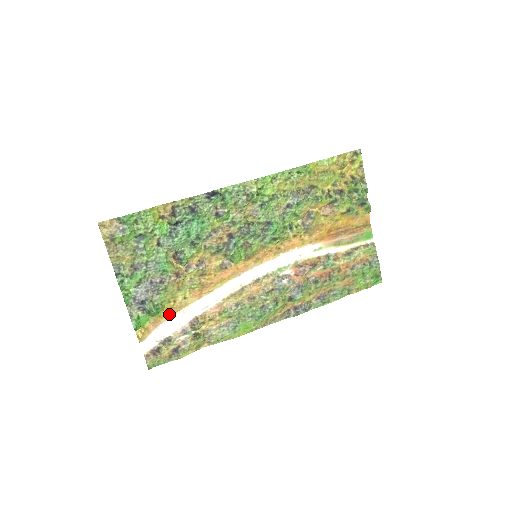
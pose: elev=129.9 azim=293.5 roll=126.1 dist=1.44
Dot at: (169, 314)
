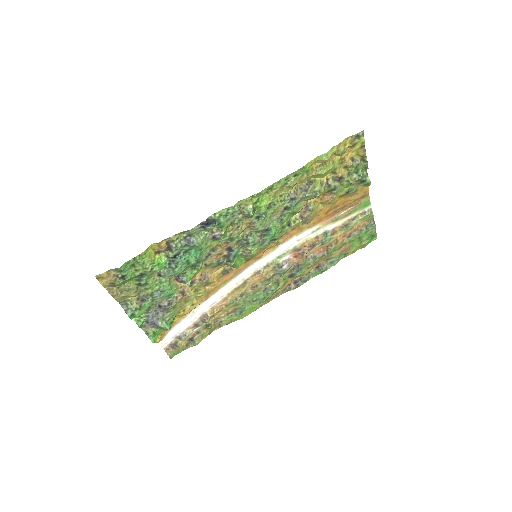
Dot at: (180, 318)
